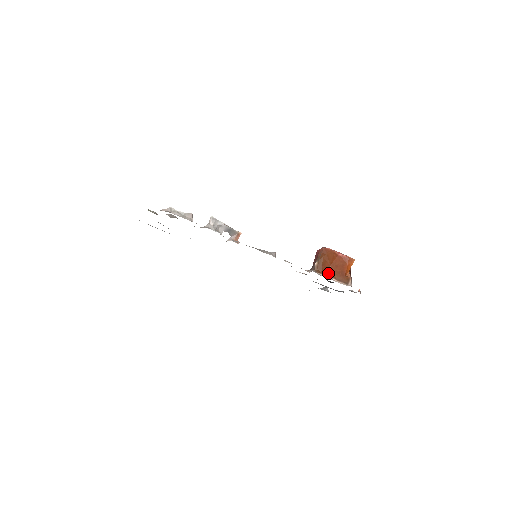
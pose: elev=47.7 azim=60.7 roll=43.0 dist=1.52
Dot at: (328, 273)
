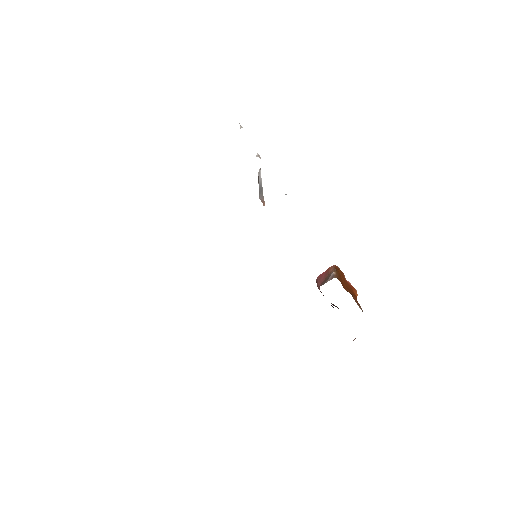
Dot at: (345, 288)
